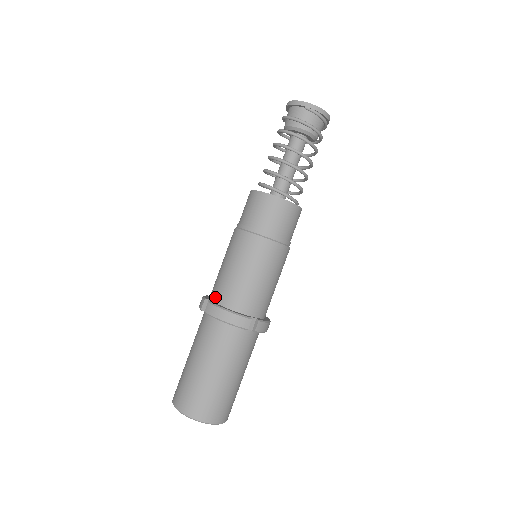
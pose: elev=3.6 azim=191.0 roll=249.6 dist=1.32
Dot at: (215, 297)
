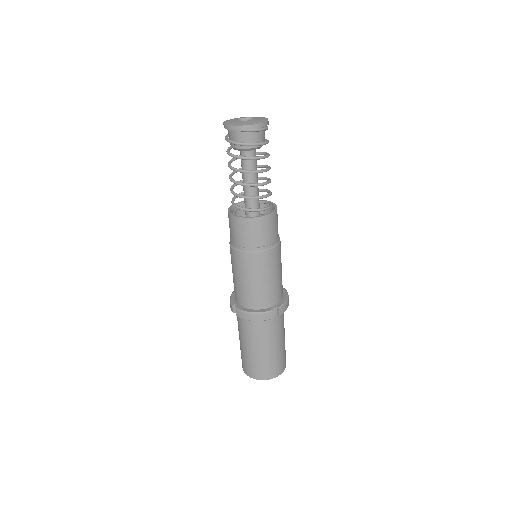
Dot at: (239, 302)
